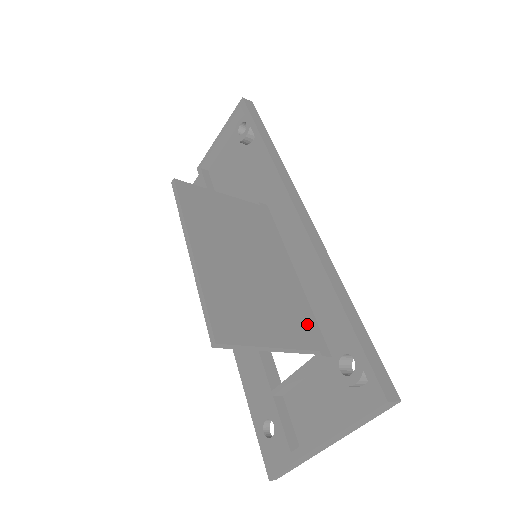
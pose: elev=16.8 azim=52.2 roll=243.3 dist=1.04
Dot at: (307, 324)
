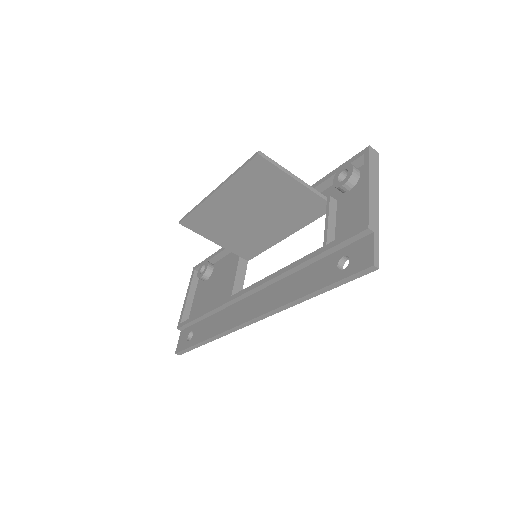
Dot at: (310, 207)
